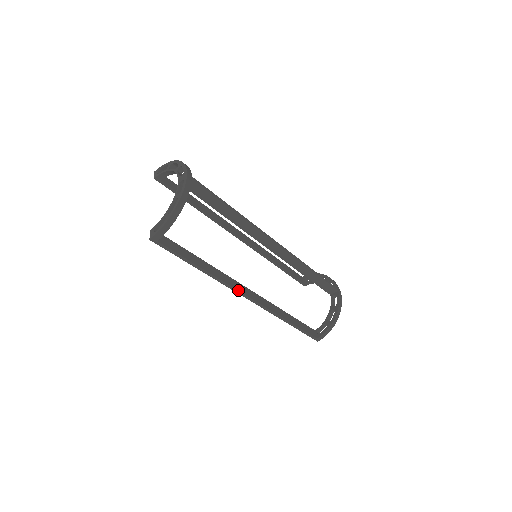
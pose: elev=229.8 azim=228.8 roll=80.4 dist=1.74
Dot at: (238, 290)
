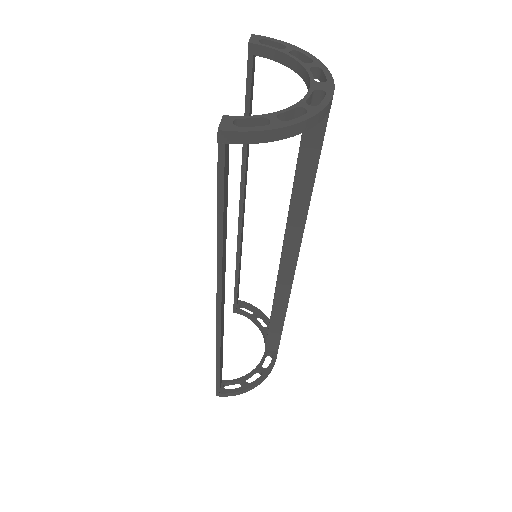
Dot at: (222, 291)
